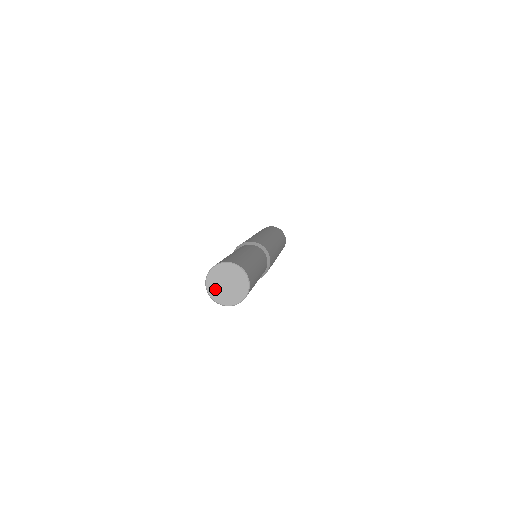
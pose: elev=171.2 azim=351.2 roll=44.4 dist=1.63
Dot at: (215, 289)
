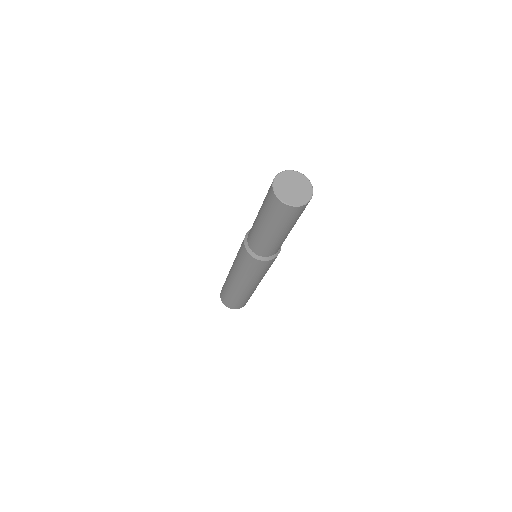
Dot at: (285, 195)
